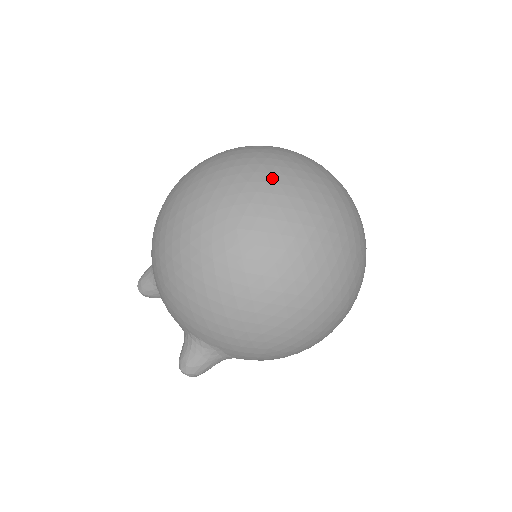
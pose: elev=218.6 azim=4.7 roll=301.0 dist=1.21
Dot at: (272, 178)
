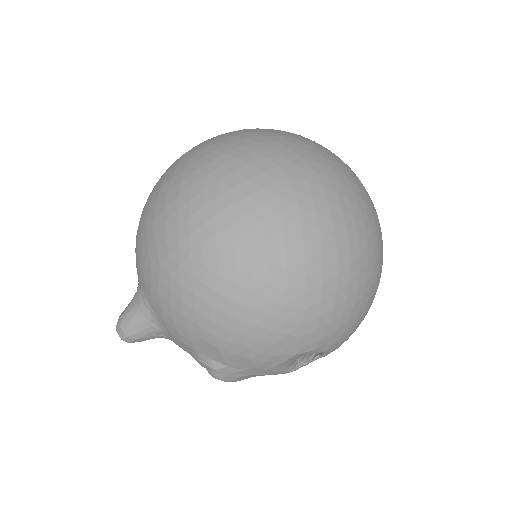
Dot at: occluded
